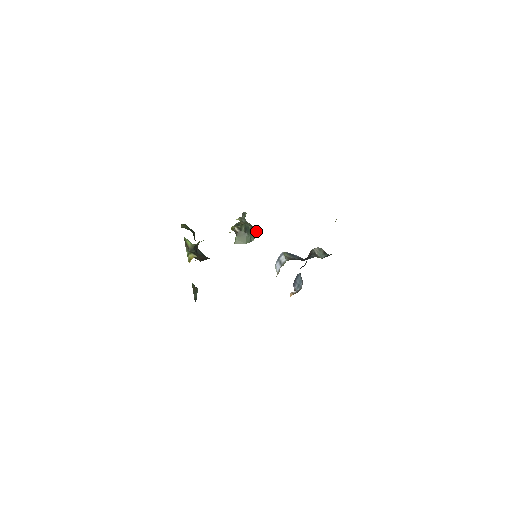
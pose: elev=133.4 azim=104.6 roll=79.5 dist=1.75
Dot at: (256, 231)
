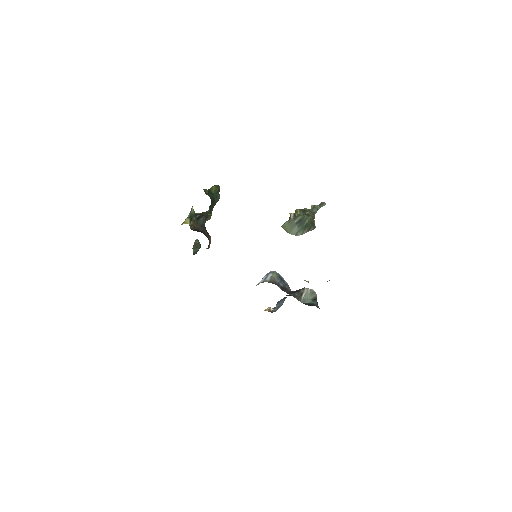
Dot at: (312, 228)
